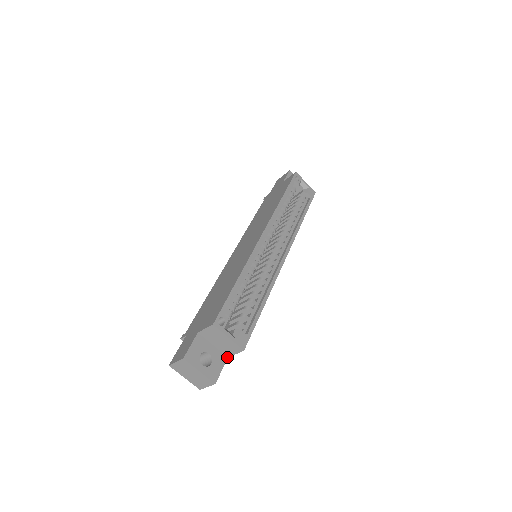
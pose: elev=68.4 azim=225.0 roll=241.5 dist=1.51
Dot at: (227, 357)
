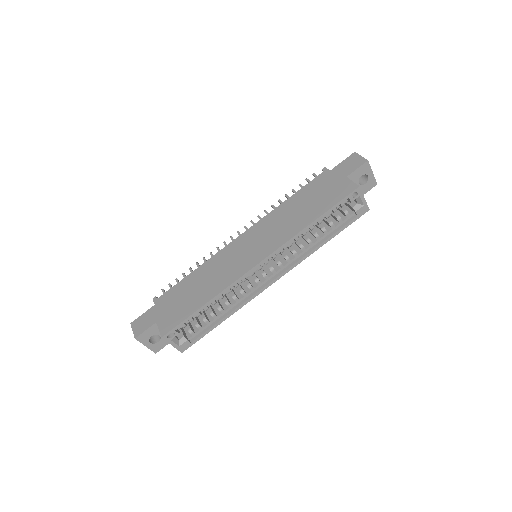
Dot at: occluded
